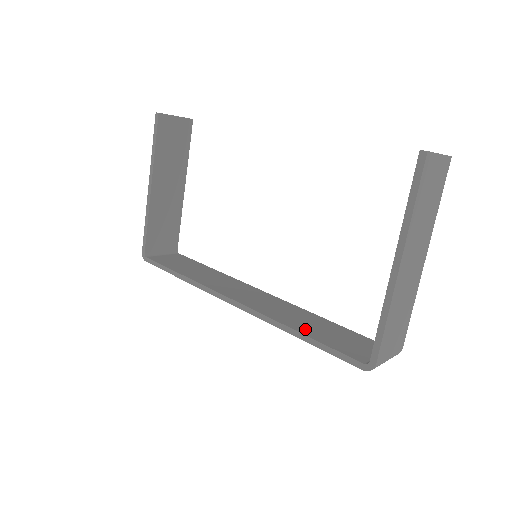
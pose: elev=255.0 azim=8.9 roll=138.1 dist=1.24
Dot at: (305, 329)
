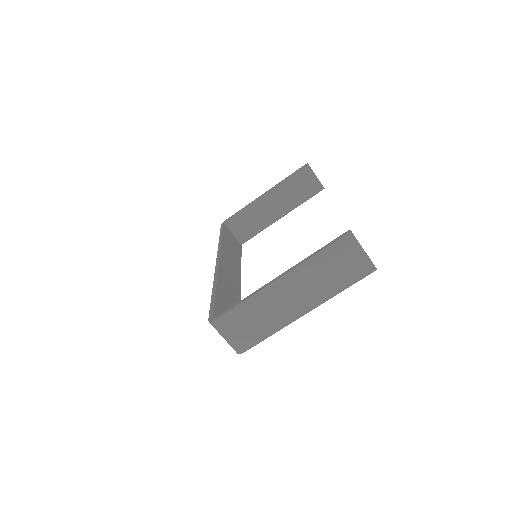
Dot at: (221, 294)
